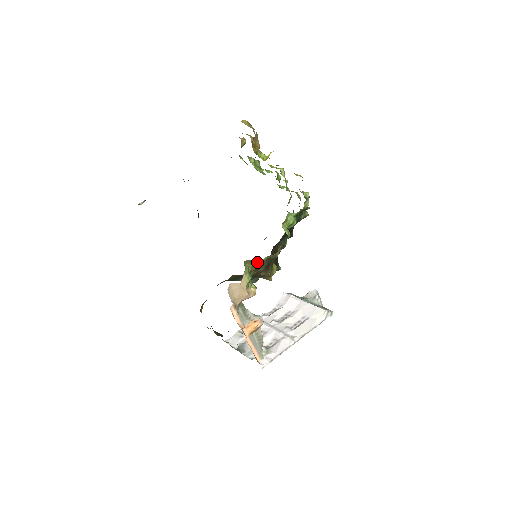
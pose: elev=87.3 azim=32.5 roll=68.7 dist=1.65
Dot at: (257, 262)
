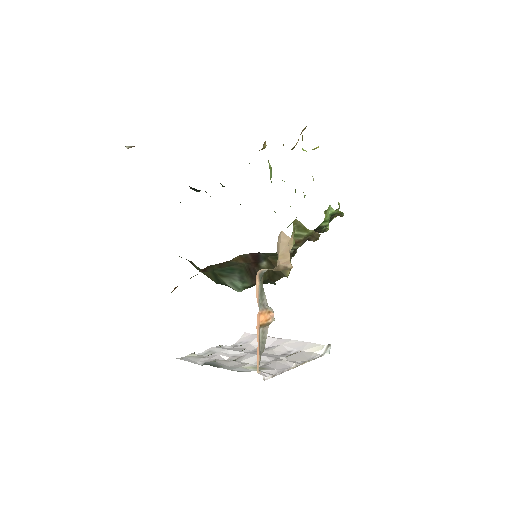
Dot at: (302, 231)
